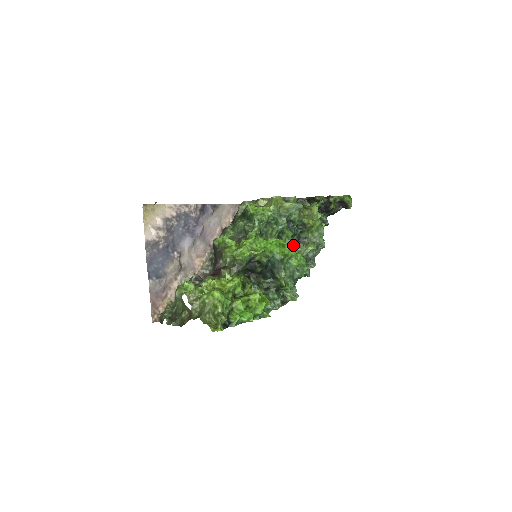
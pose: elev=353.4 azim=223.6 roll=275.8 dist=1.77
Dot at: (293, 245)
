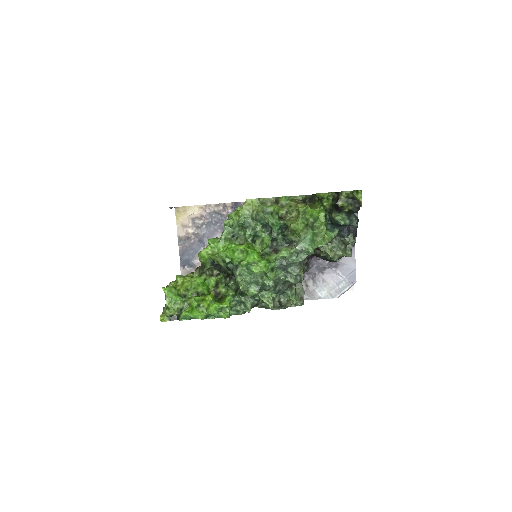
Dot at: (252, 251)
